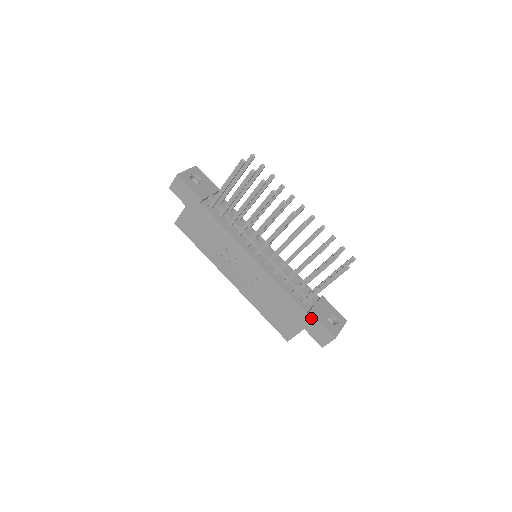
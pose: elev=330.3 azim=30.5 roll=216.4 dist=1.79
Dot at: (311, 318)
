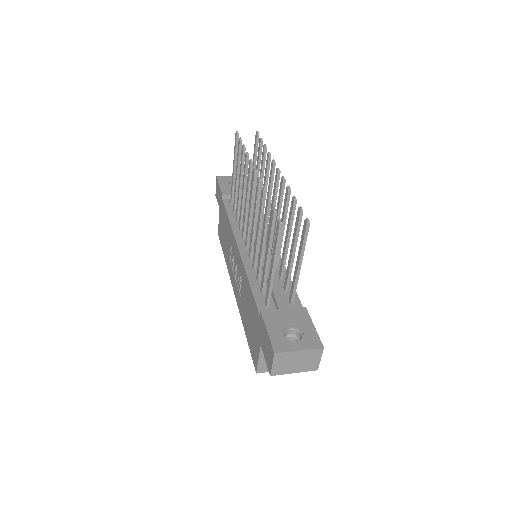
Dot at: (262, 322)
